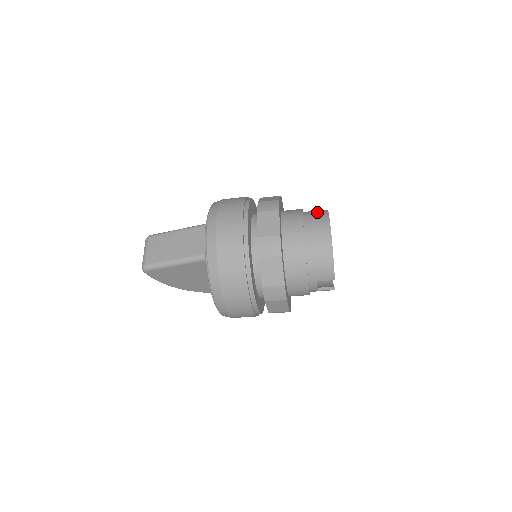
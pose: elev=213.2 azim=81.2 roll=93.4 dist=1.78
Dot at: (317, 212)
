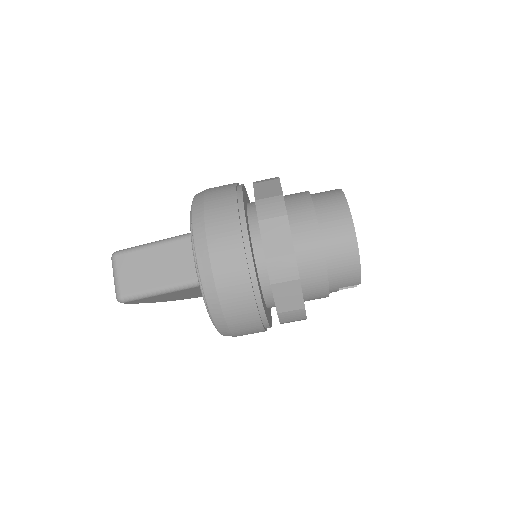
Dot at: (331, 200)
